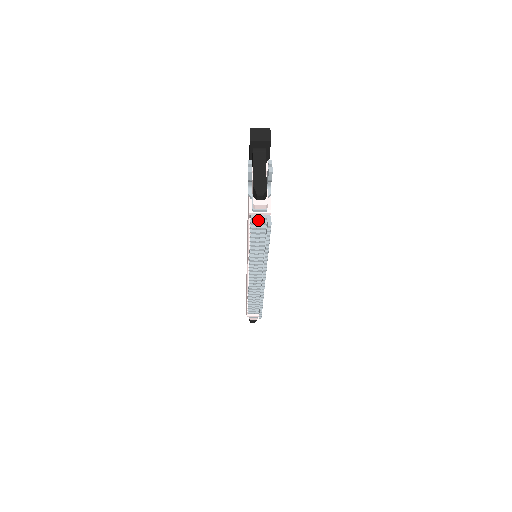
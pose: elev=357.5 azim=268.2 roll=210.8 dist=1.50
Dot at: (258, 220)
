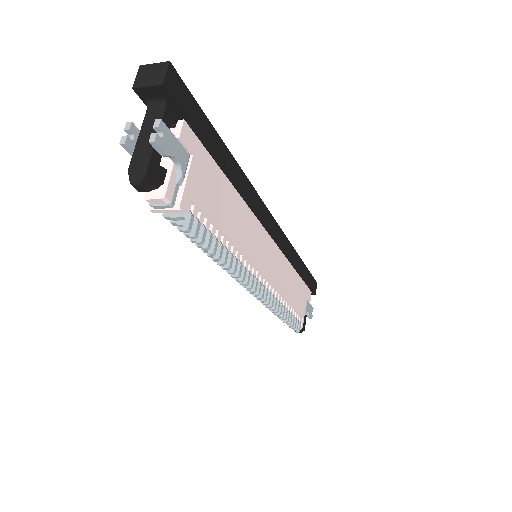
Dot at: (174, 220)
